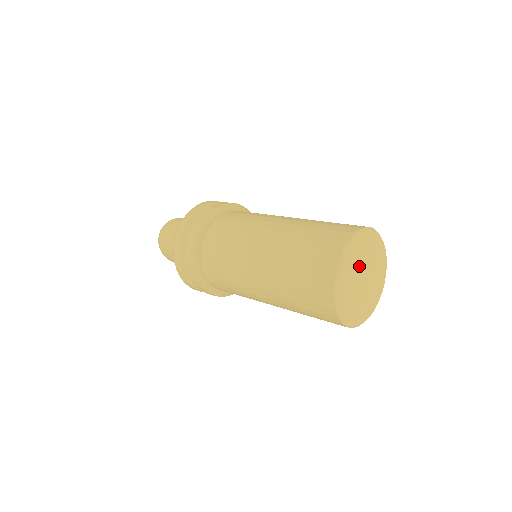
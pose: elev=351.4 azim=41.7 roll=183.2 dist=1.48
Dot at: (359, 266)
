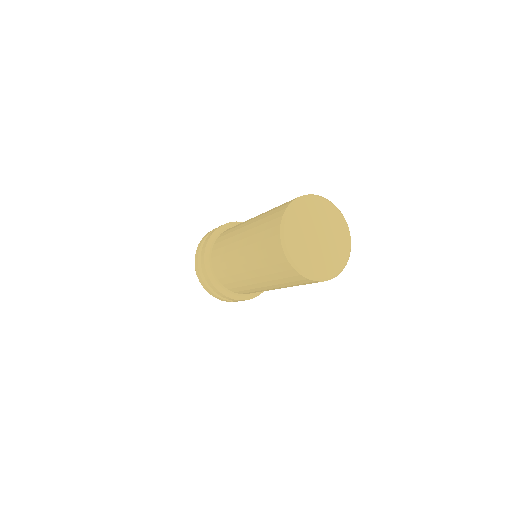
Dot at: (306, 228)
